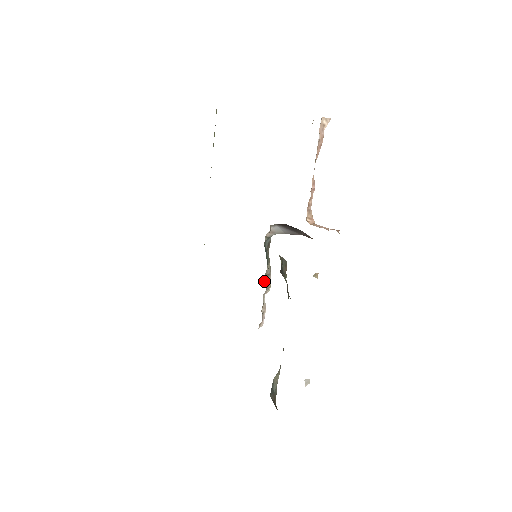
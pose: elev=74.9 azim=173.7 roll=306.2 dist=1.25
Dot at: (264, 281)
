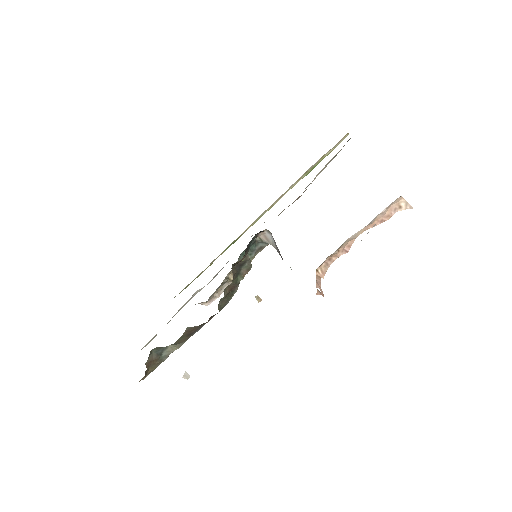
Dot at: occluded
